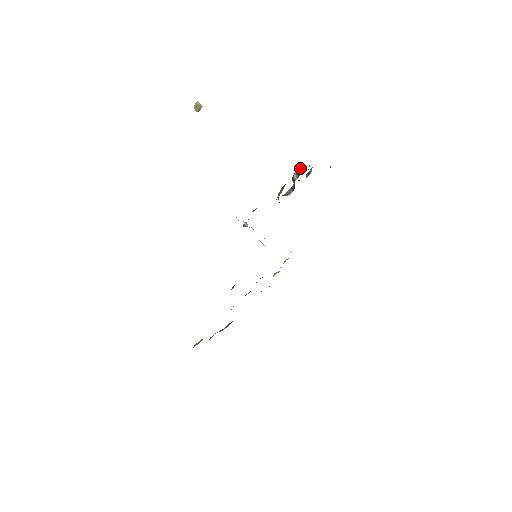
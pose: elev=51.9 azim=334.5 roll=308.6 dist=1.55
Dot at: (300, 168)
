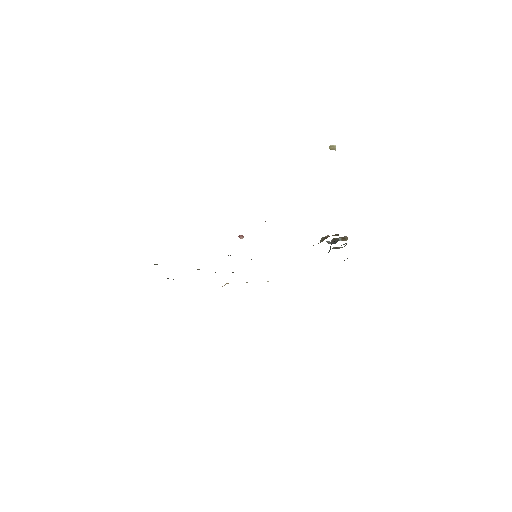
Dot at: (346, 238)
